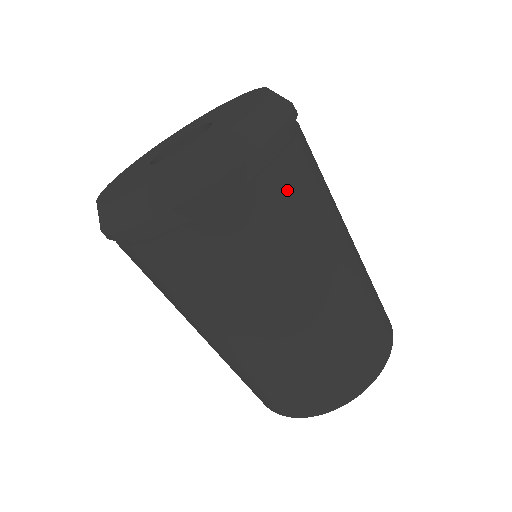
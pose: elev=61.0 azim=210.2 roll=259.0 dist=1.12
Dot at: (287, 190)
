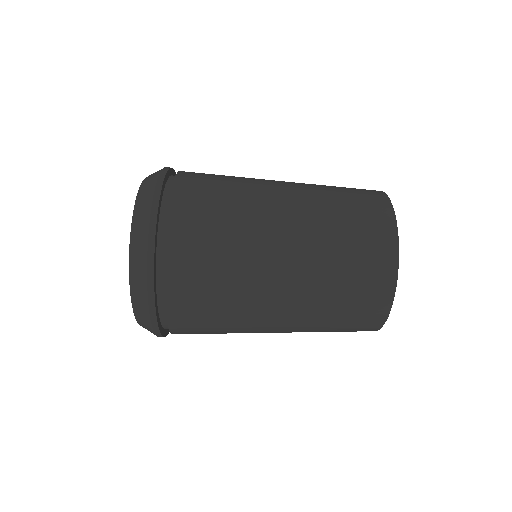
Dot at: (189, 288)
